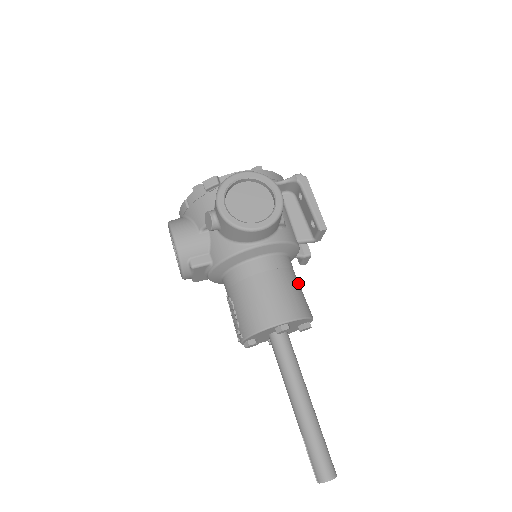
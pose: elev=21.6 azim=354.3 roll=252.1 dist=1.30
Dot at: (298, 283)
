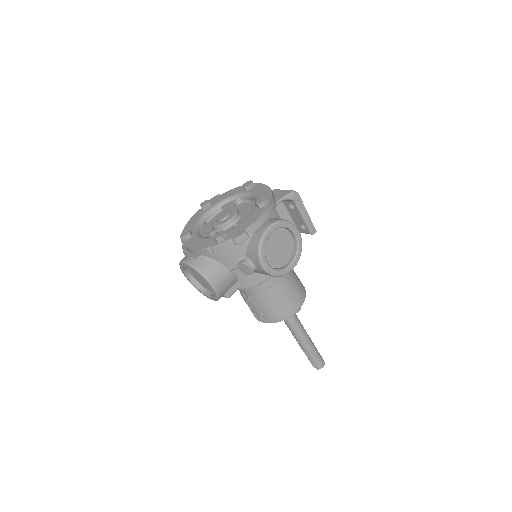
Dot at: occluded
